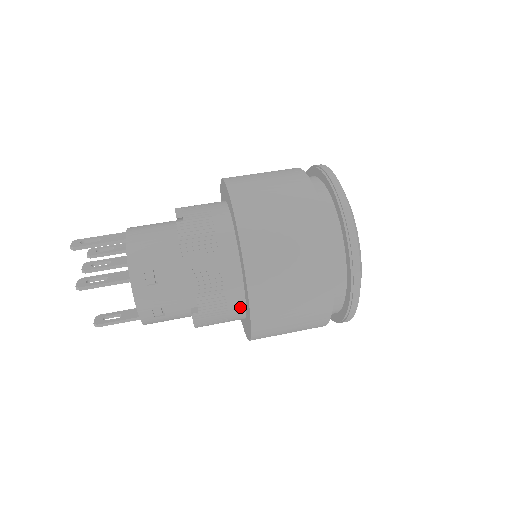
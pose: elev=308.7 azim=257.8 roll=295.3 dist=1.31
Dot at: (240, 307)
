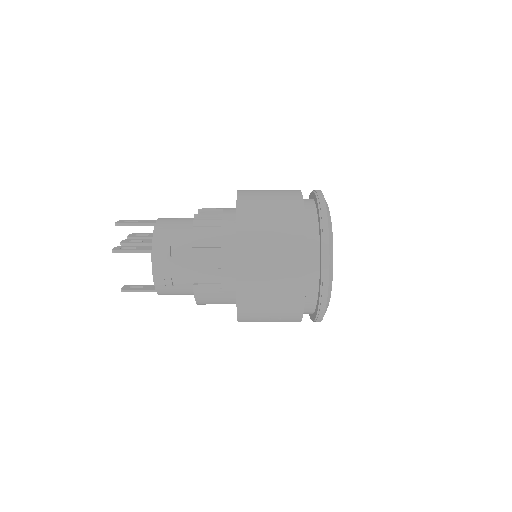
Dot at: (232, 287)
